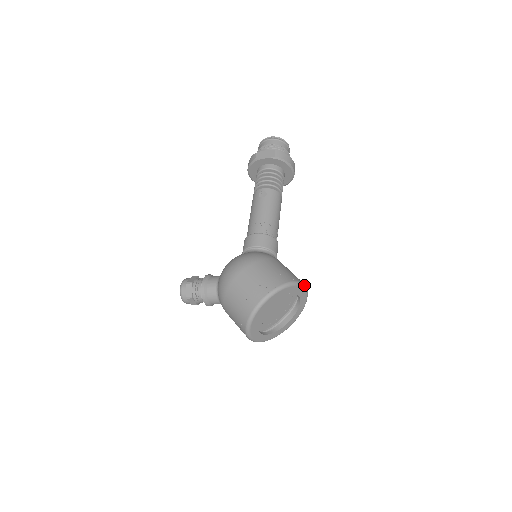
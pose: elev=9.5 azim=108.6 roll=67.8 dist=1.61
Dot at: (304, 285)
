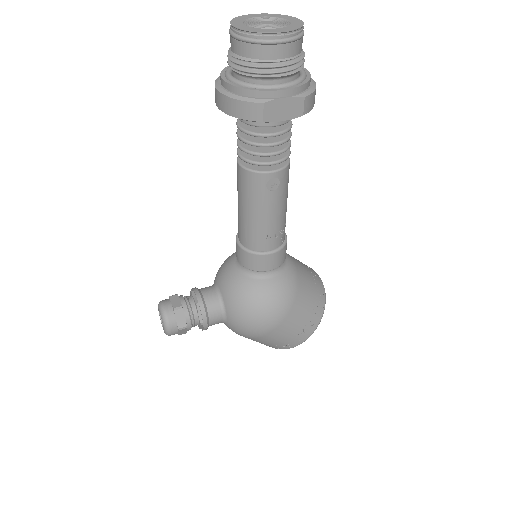
Dot at: occluded
